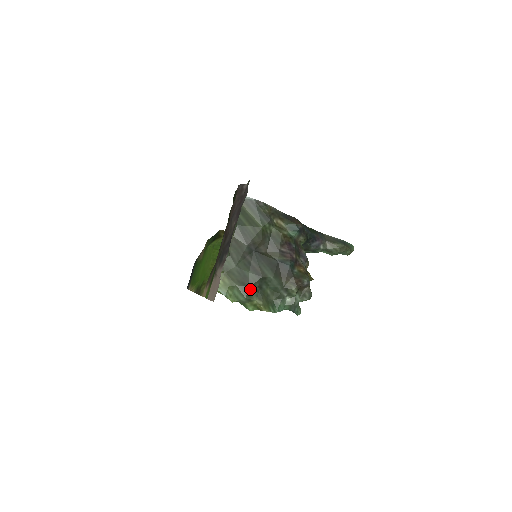
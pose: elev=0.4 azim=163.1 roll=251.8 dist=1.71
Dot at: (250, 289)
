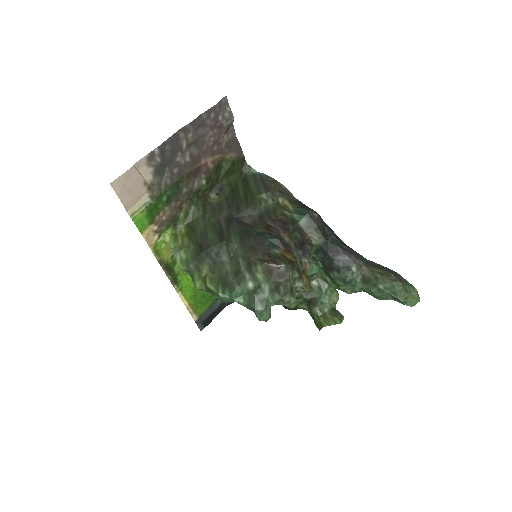
Dot at: (204, 253)
